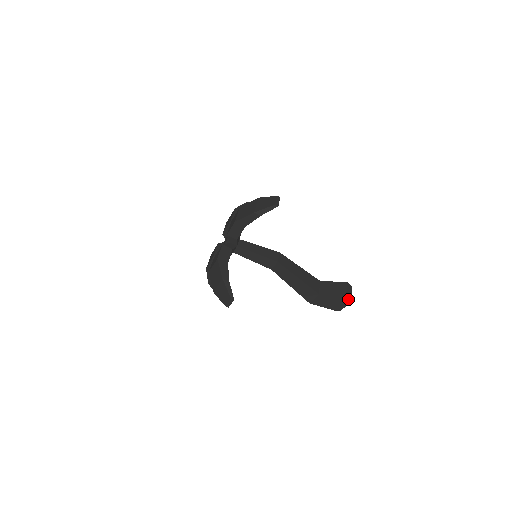
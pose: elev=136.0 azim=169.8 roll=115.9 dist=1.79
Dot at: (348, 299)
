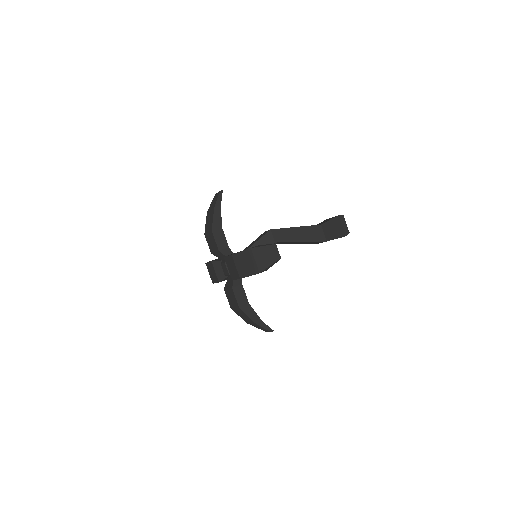
Dot at: (340, 215)
